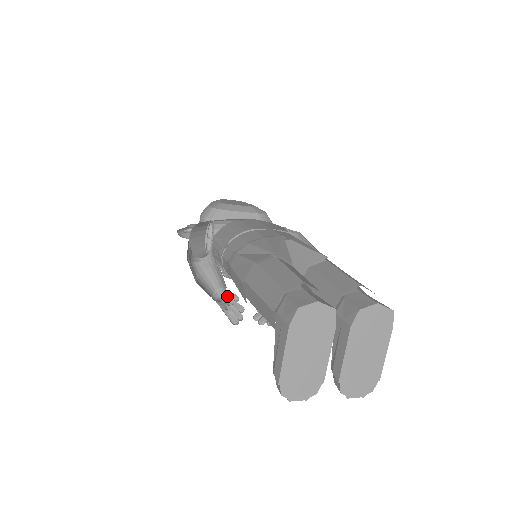
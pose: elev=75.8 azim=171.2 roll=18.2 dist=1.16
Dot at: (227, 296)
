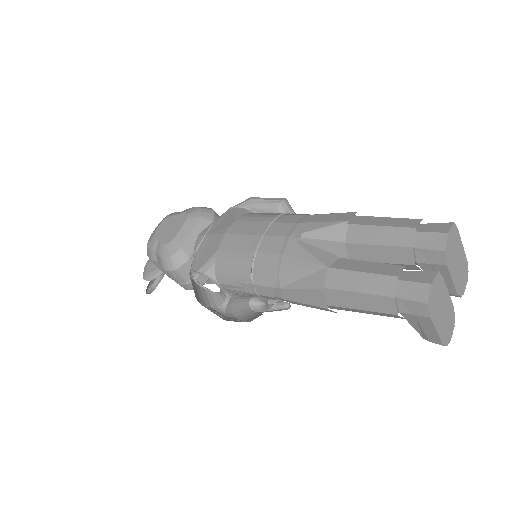
Dot at: occluded
